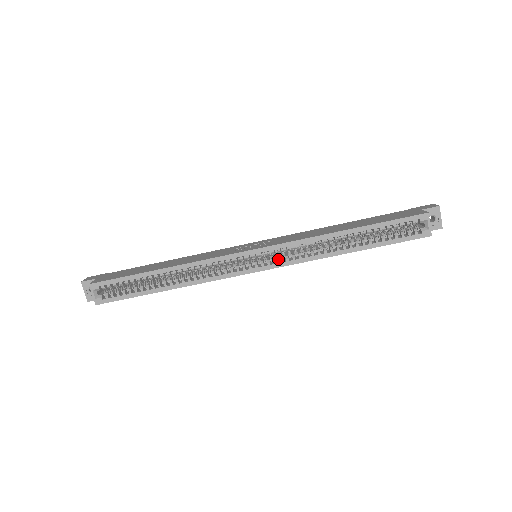
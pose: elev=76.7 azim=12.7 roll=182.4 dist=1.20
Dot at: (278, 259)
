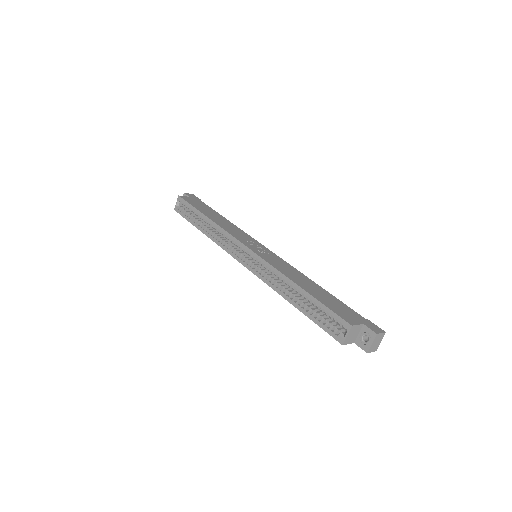
Dot at: (257, 267)
